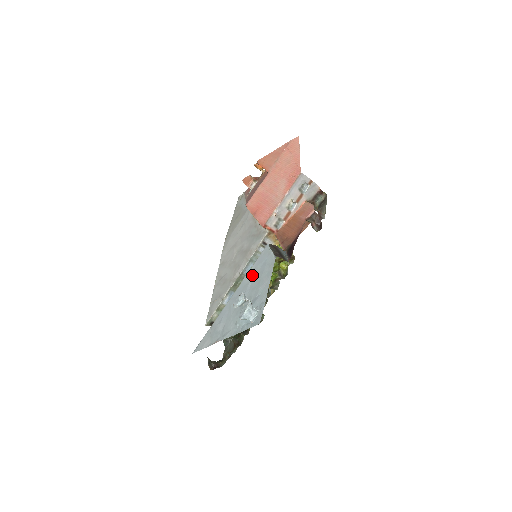
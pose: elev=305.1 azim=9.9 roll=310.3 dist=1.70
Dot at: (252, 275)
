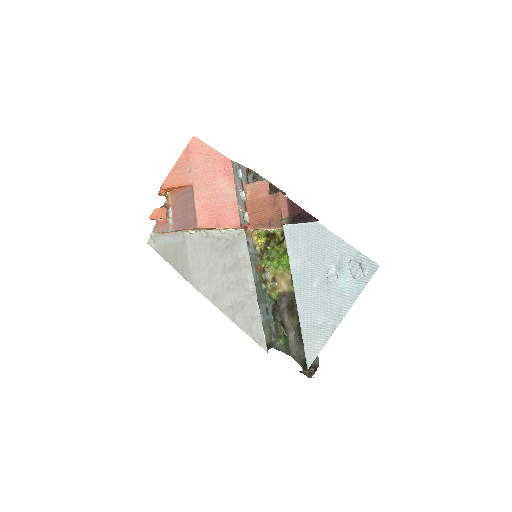
Dot at: (301, 257)
